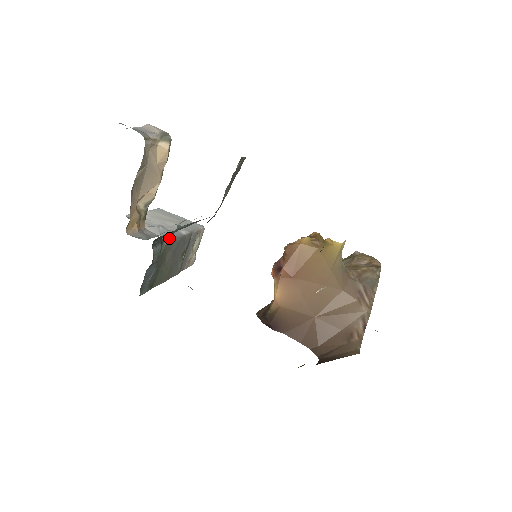
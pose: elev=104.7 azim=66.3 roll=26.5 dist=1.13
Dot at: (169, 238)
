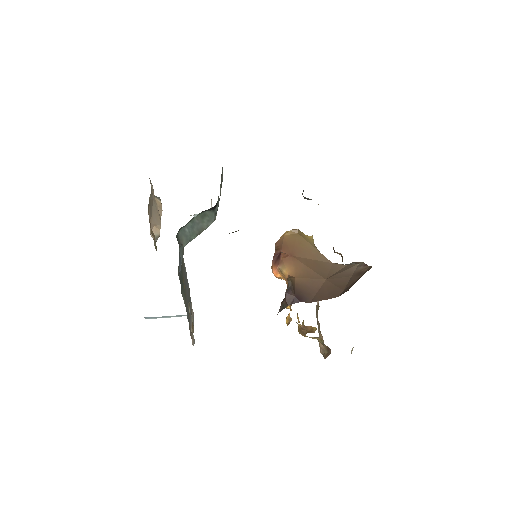
Dot at: occluded
